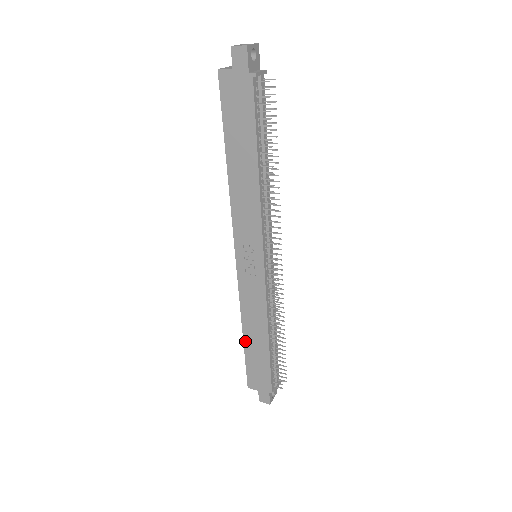
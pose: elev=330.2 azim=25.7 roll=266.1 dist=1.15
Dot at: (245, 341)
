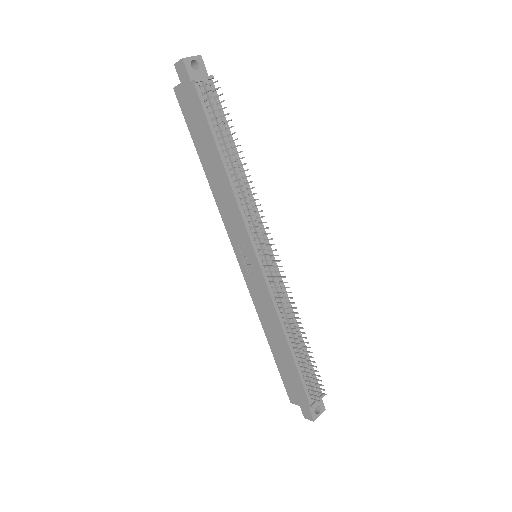
Dot at: (272, 349)
